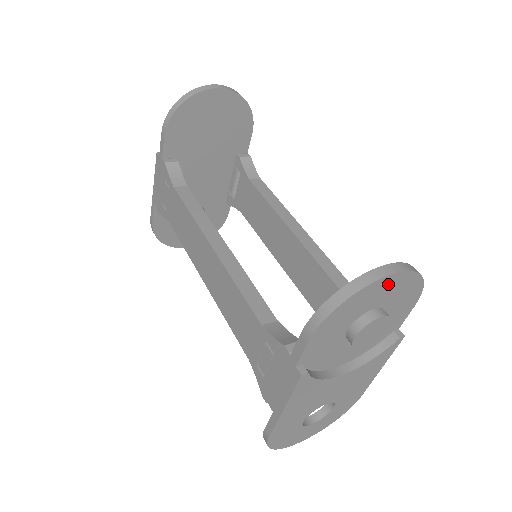
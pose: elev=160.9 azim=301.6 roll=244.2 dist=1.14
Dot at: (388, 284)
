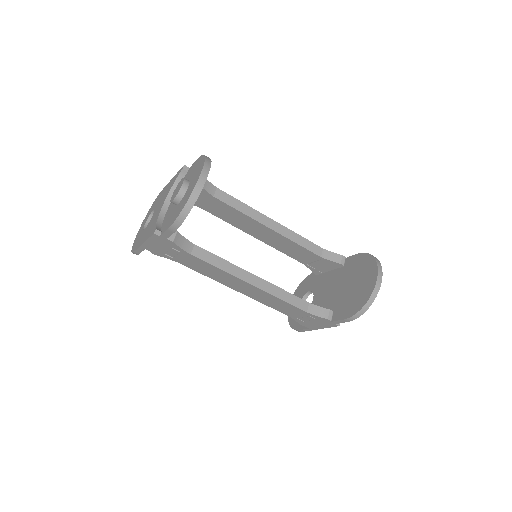
Dot at: occluded
